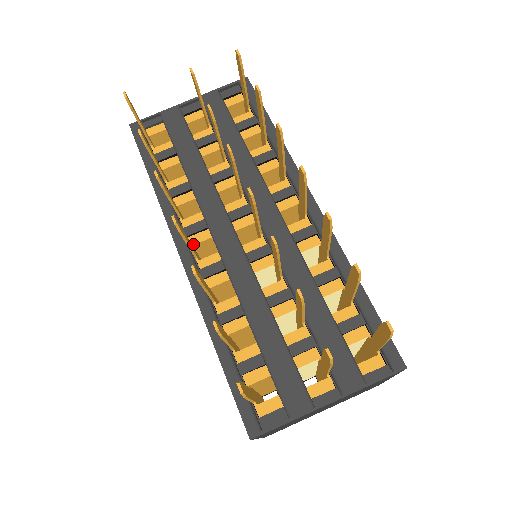
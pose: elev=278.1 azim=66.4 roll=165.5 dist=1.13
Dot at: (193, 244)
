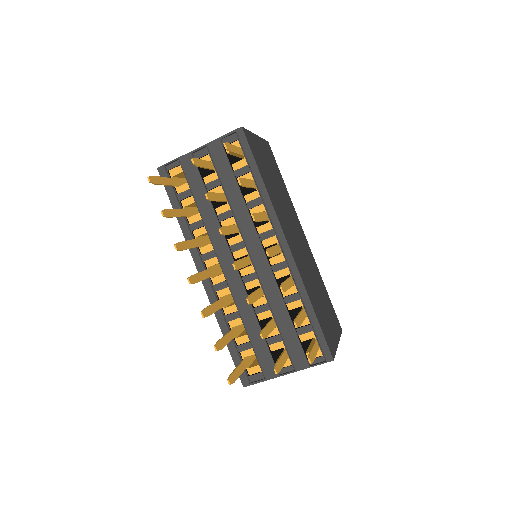
Dot at: (208, 266)
